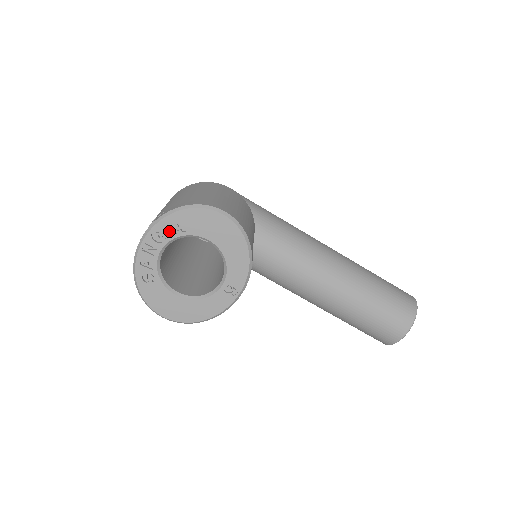
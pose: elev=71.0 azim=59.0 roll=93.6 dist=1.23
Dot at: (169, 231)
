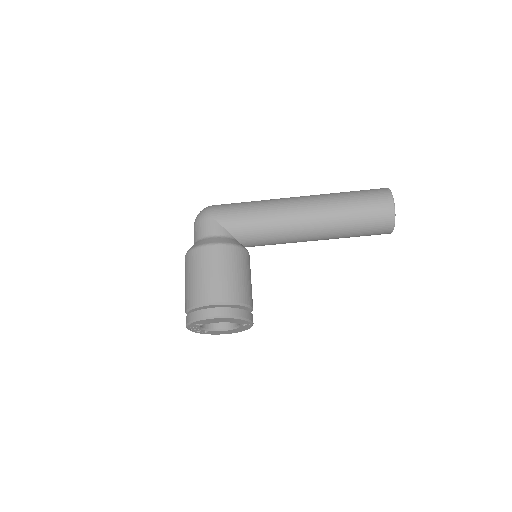
Dot at: (196, 326)
